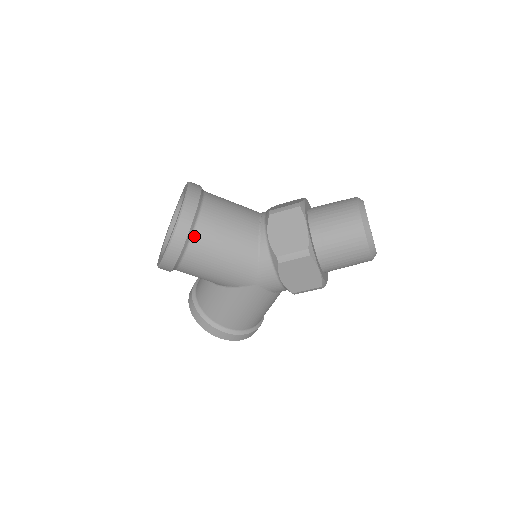
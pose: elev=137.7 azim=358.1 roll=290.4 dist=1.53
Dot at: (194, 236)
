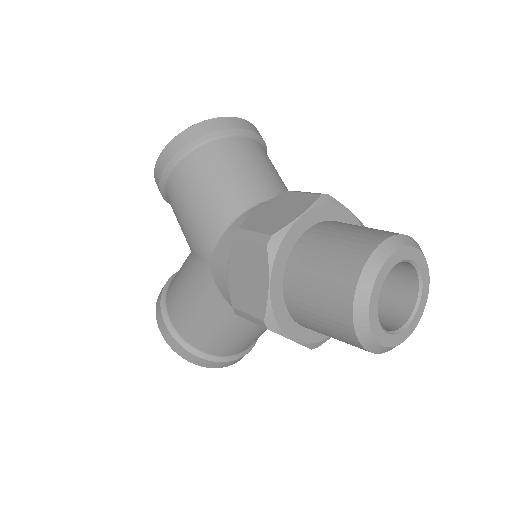
Dot at: (191, 154)
